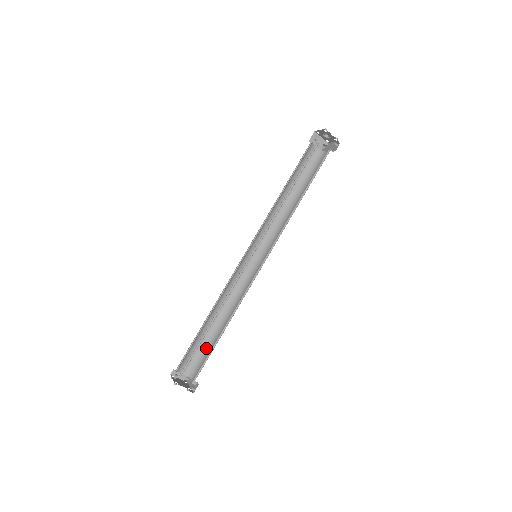
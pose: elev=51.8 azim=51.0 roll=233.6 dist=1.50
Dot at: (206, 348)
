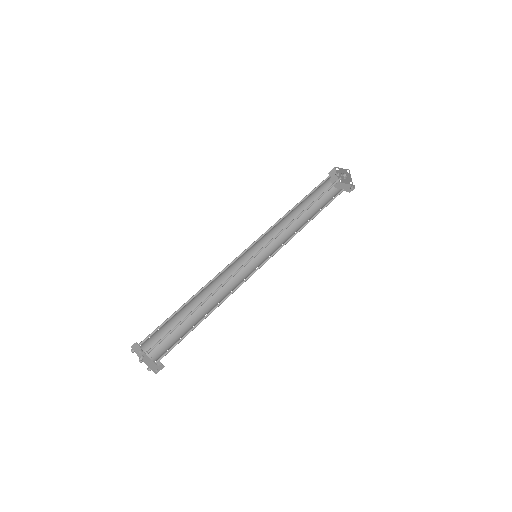
Dot at: (176, 330)
